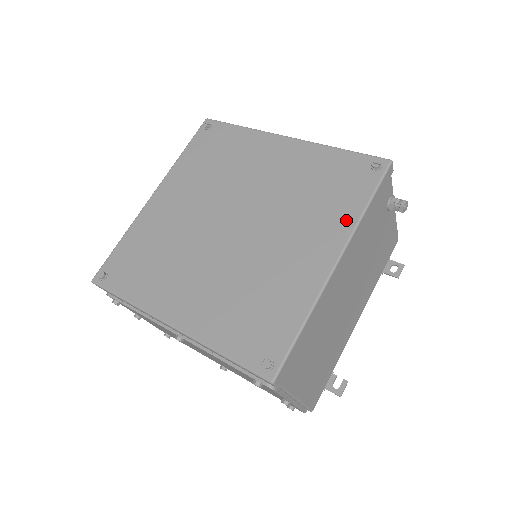
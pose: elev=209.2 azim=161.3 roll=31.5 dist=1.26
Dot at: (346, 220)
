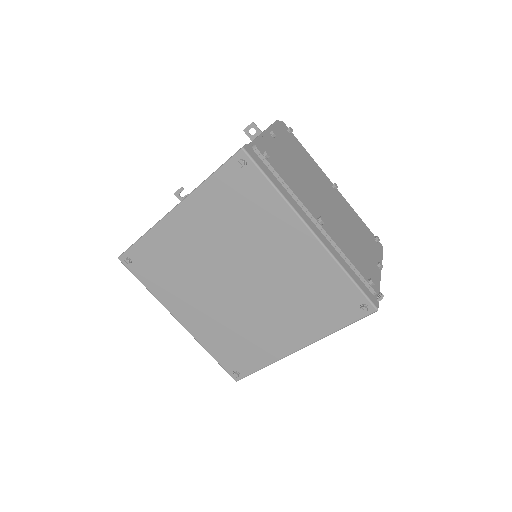
Dot at: (320, 331)
